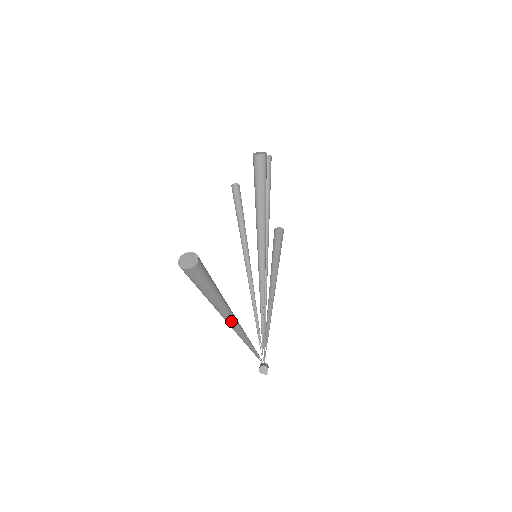
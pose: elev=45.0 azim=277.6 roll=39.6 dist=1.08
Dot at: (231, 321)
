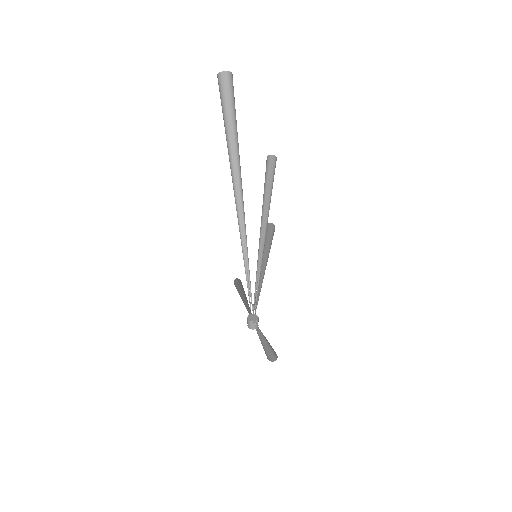
Dot at: (238, 176)
